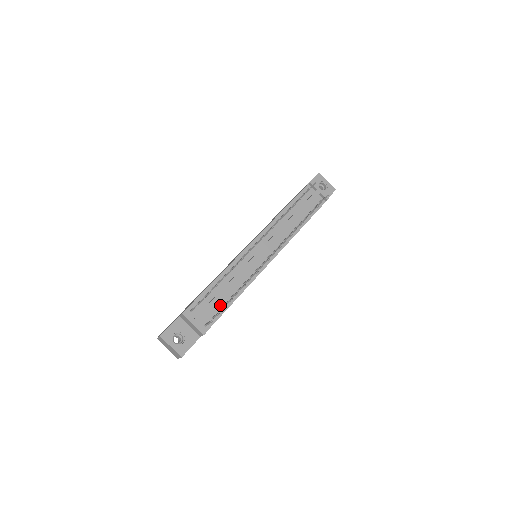
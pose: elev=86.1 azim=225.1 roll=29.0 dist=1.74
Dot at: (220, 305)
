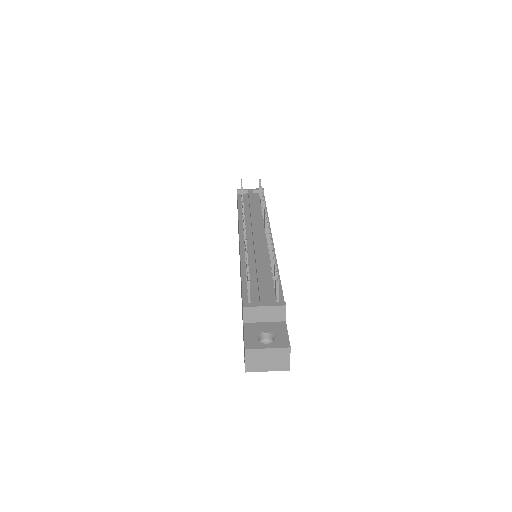
Dot at: (270, 283)
